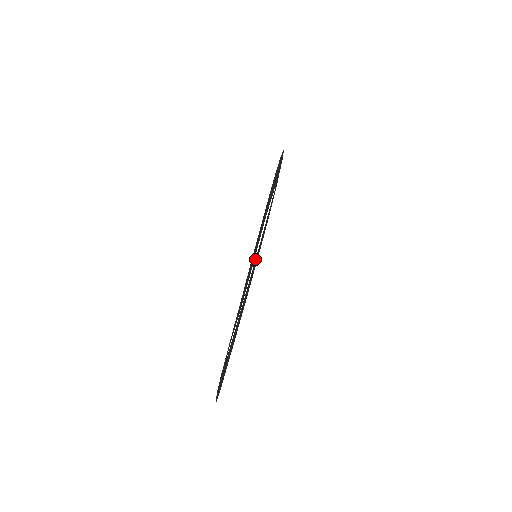
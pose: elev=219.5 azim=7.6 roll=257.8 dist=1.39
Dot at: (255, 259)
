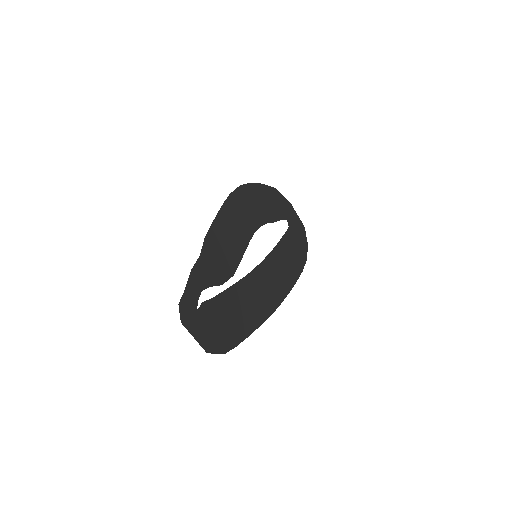
Dot at: (262, 262)
